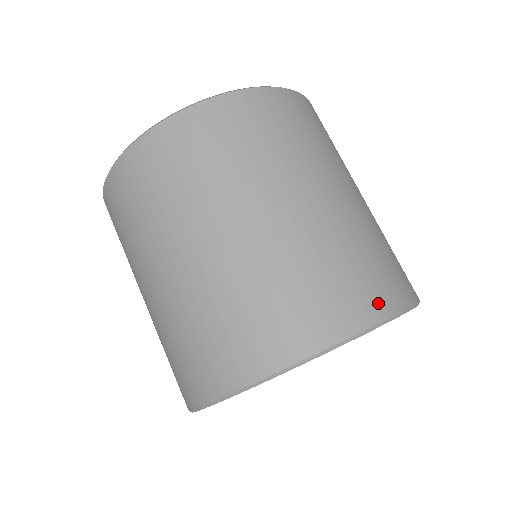
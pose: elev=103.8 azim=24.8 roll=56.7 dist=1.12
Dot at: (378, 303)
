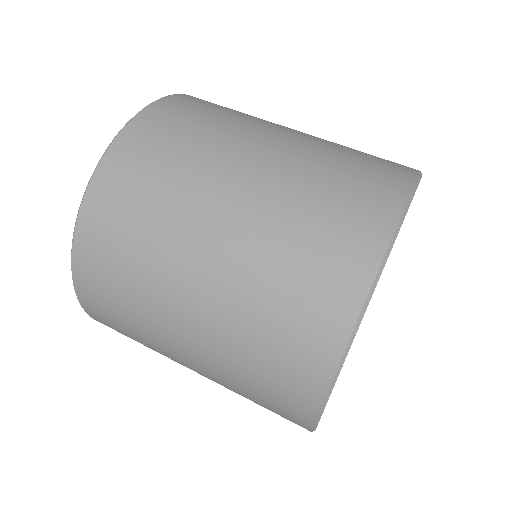
Dot at: (371, 231)
